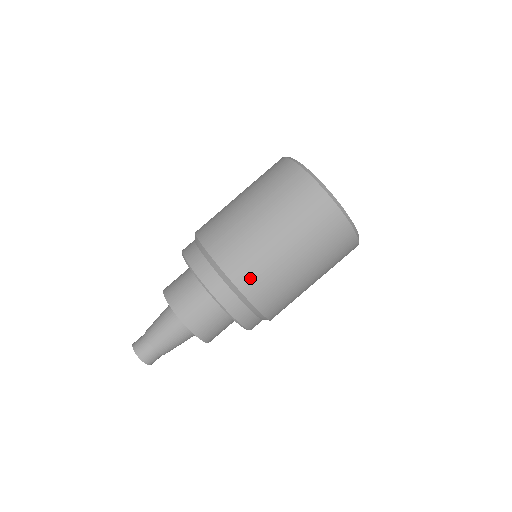
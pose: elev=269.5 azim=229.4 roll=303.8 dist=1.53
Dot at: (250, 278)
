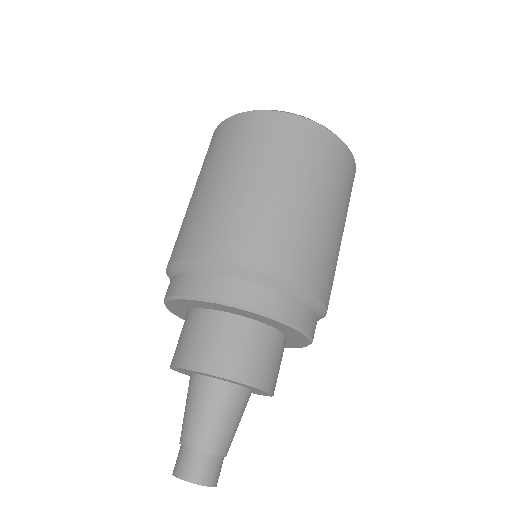
Dot at: (209, 240)
